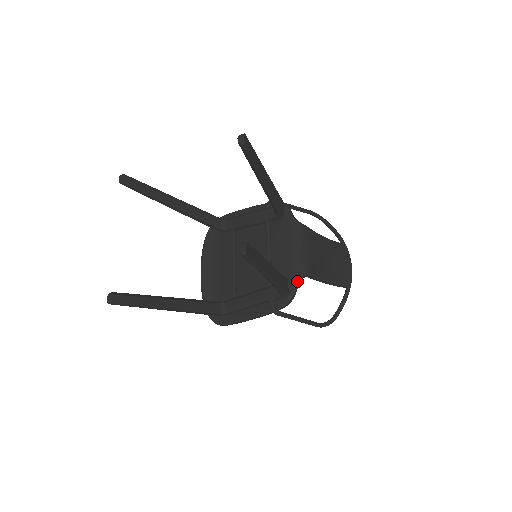
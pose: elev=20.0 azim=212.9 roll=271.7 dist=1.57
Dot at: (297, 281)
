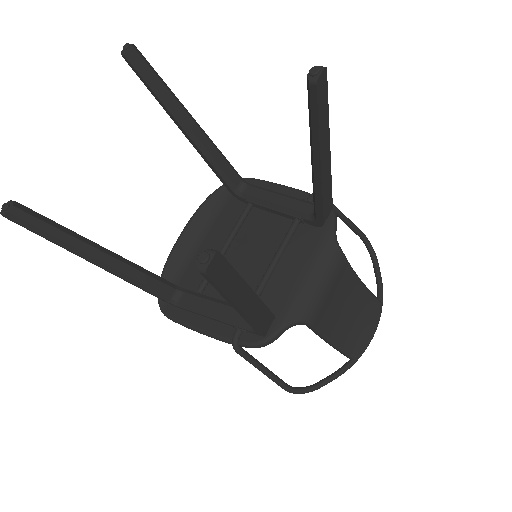
Dot at: (287, 324)
